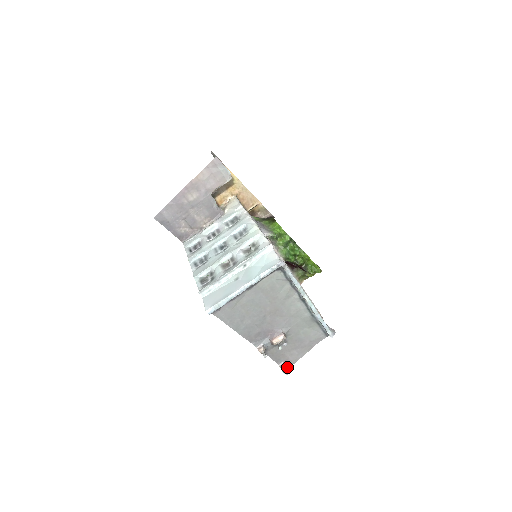
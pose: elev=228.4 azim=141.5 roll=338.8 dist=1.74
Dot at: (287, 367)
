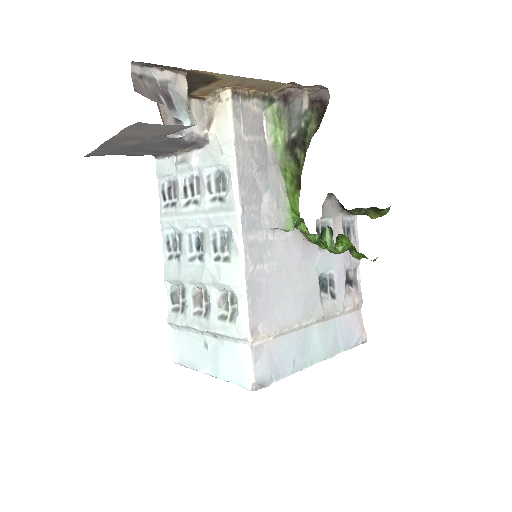
Dot at: occluded
